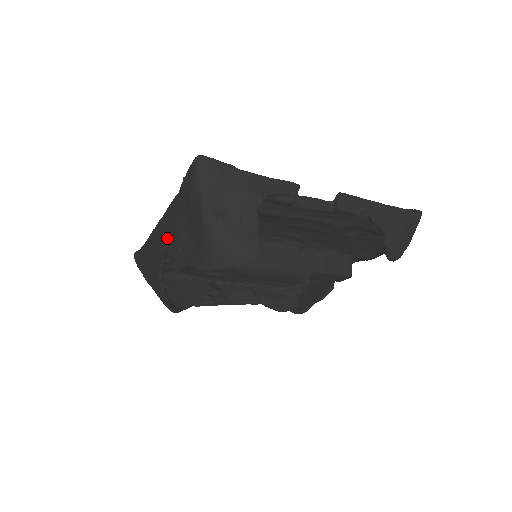
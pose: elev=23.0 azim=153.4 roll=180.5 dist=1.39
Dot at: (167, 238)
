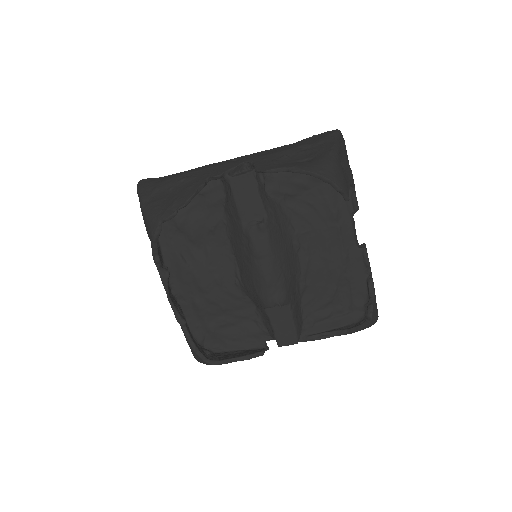
Dot at: (259, 157)
